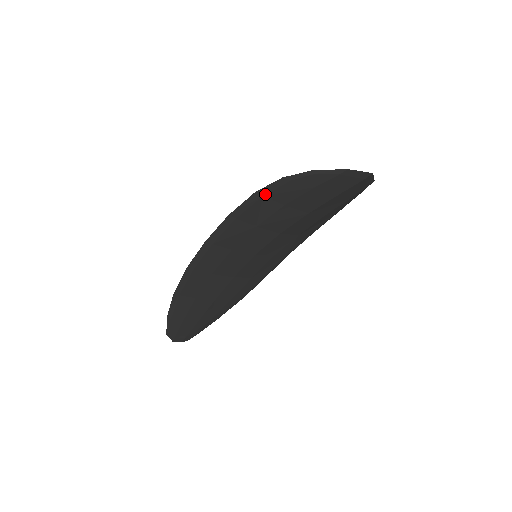
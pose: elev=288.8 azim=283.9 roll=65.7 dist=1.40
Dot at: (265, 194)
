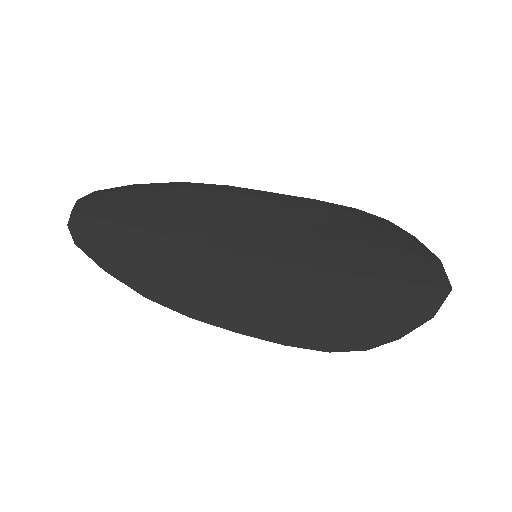
Dot at: (360, 216)
